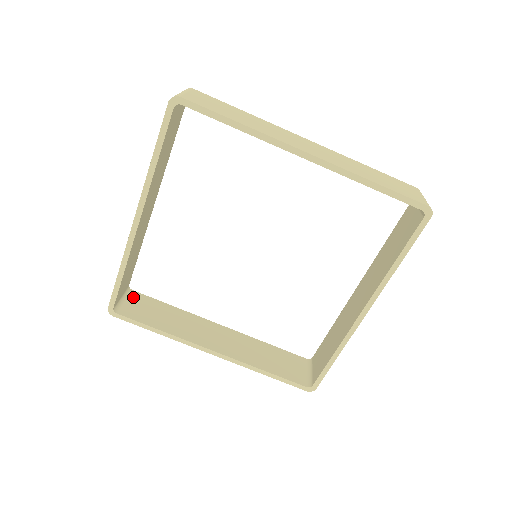
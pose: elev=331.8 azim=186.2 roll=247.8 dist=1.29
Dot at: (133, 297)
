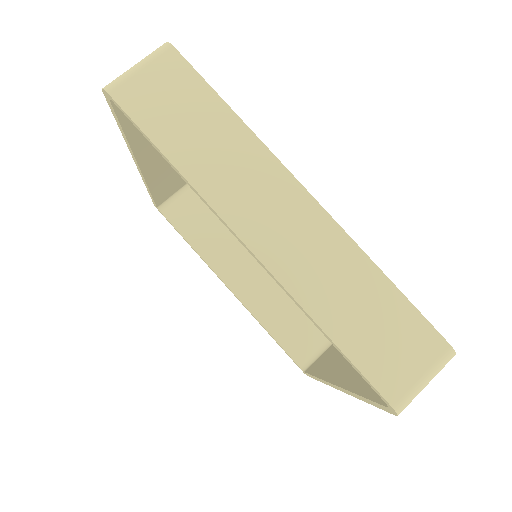
Dot at: (189, 195)
